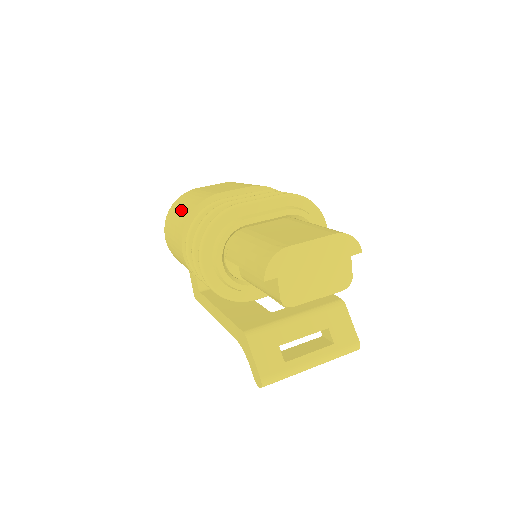
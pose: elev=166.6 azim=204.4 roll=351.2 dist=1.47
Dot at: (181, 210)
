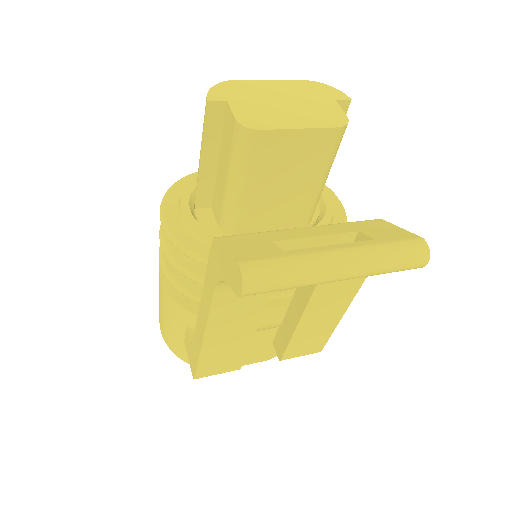
Dot at: occluded
